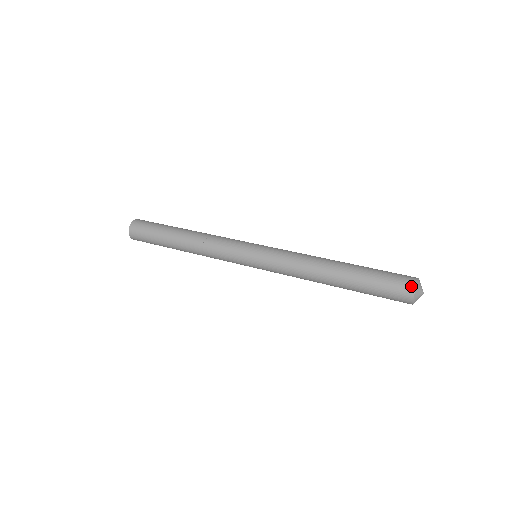
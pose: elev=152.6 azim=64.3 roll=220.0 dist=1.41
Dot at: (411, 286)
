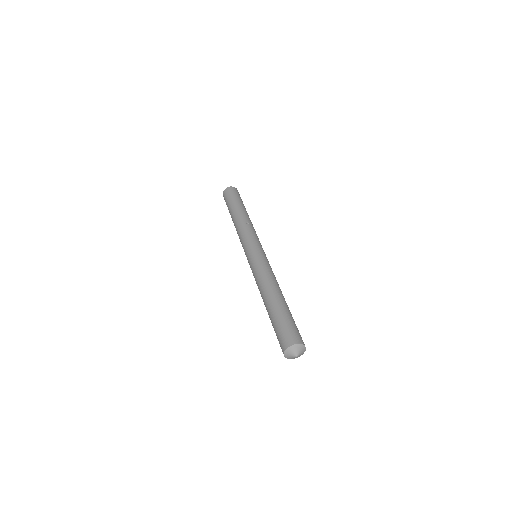
Dot at: (297, 340)
